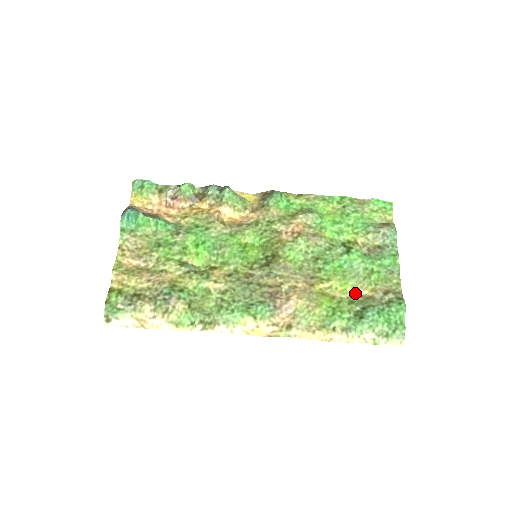
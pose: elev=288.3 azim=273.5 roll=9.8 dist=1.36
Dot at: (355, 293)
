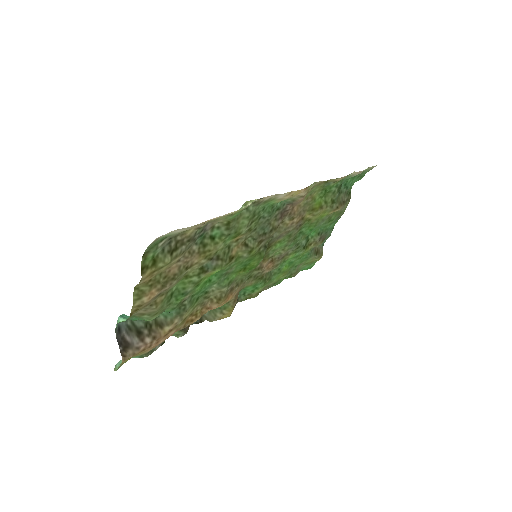
Dot at: (332, 211)
